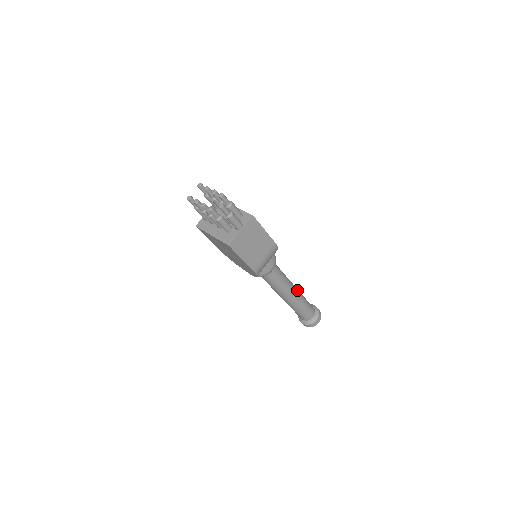
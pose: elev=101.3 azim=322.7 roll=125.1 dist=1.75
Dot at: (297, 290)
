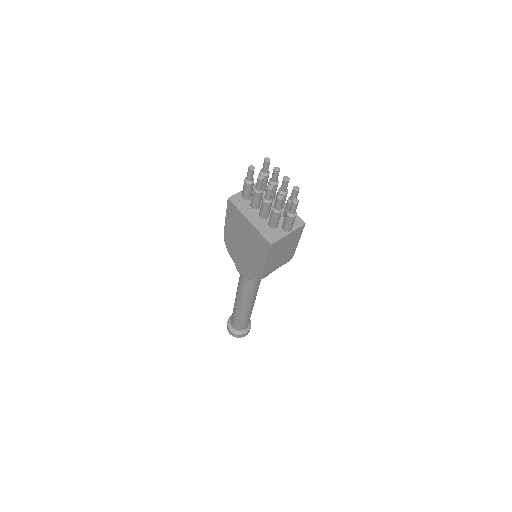
Dot at: occluded
